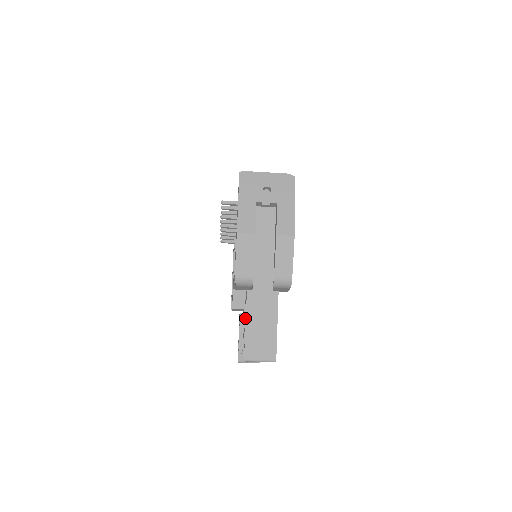
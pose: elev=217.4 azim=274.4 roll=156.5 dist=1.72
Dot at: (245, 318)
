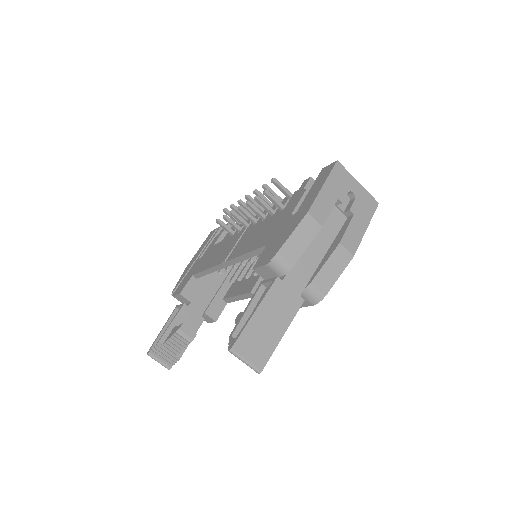
Dot at: (249, 305)
